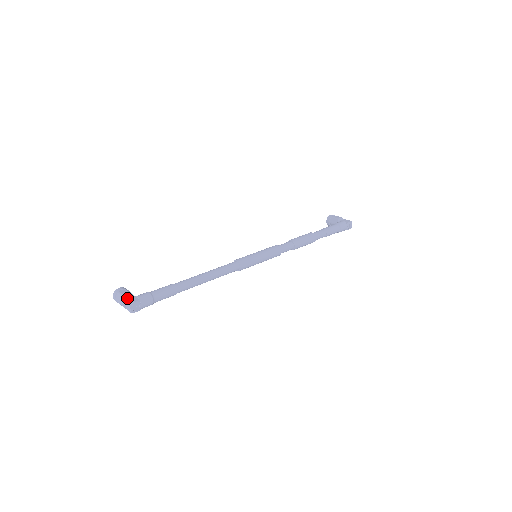
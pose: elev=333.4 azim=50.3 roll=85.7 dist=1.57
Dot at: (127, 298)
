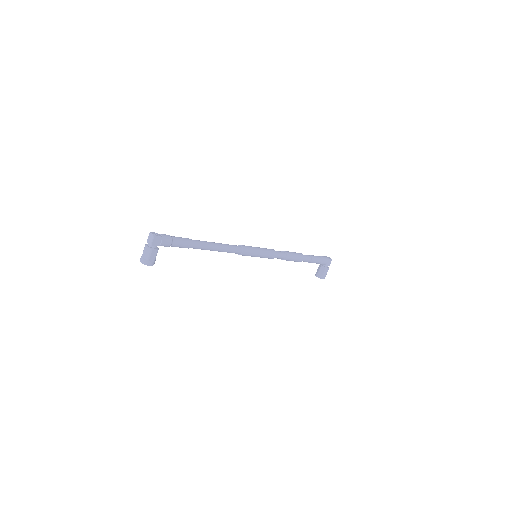
Dot at: occluded
